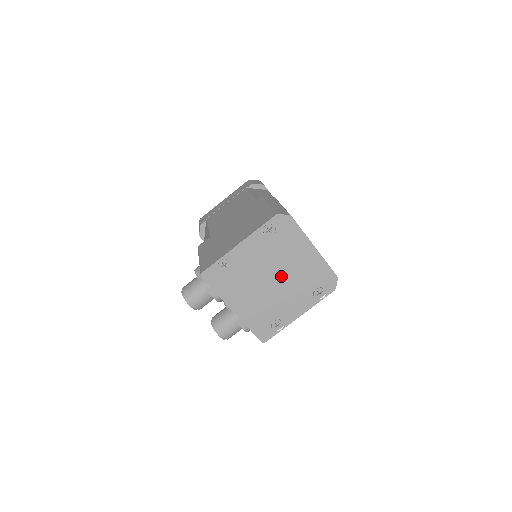
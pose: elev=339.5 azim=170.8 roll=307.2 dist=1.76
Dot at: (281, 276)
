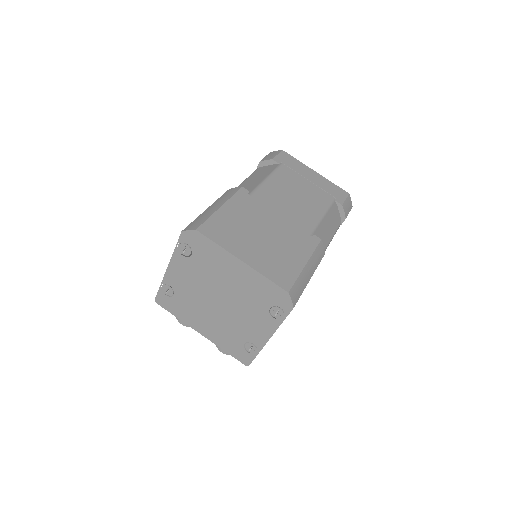
Dot at: (225, 297)
